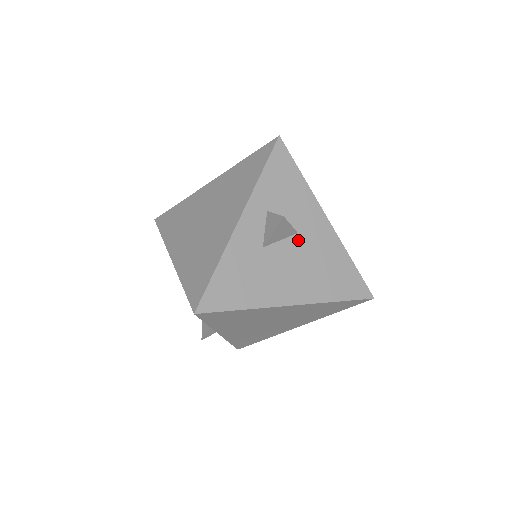
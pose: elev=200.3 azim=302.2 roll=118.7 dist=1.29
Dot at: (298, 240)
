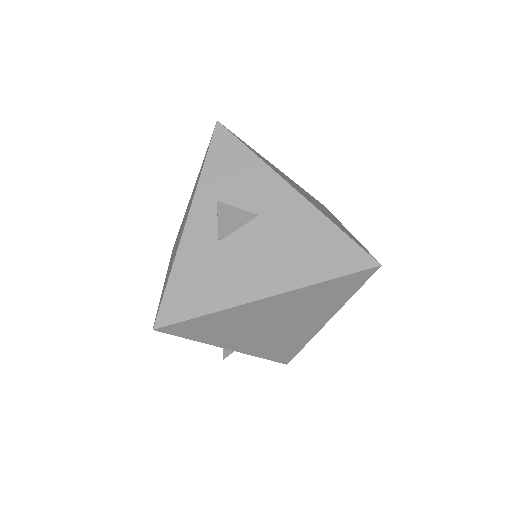
Dot at: (260, 223)
